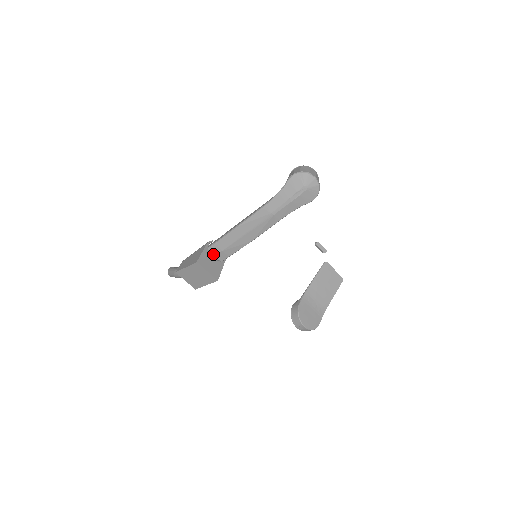
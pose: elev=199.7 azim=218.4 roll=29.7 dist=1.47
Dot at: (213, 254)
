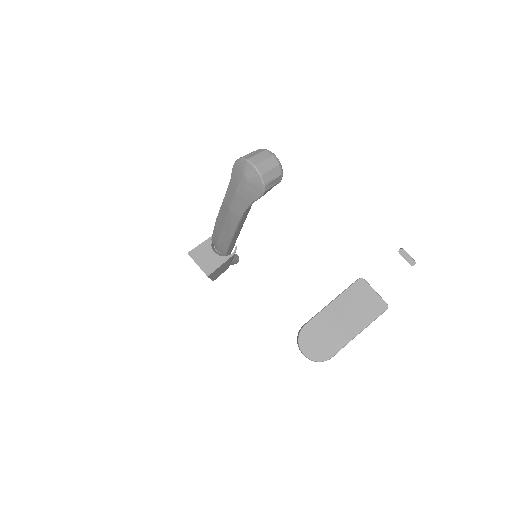
Dot at: (215, 247)
